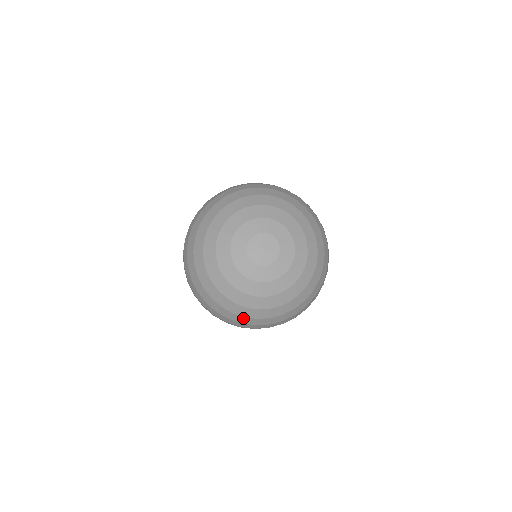
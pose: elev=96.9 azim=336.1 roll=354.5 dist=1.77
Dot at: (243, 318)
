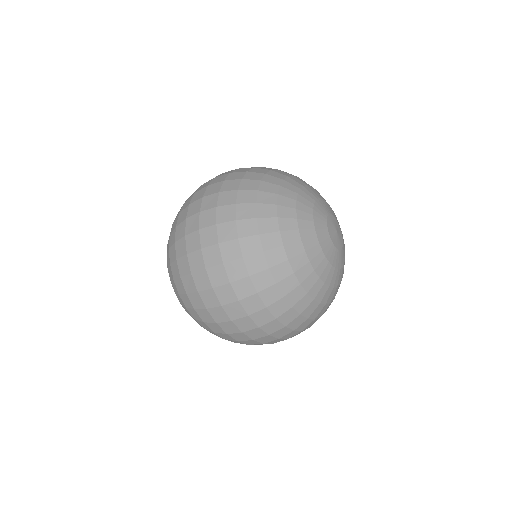
Dot at: (279, 297)
